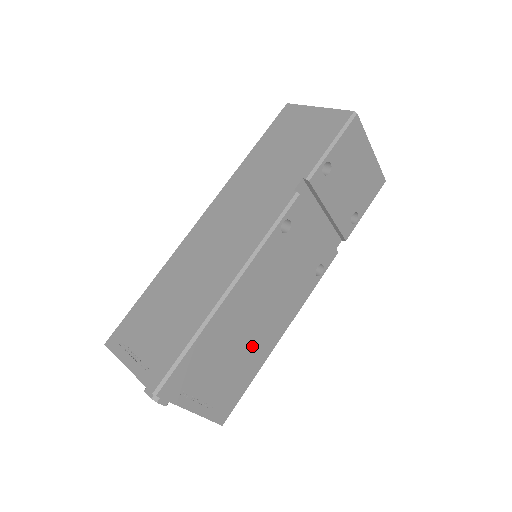
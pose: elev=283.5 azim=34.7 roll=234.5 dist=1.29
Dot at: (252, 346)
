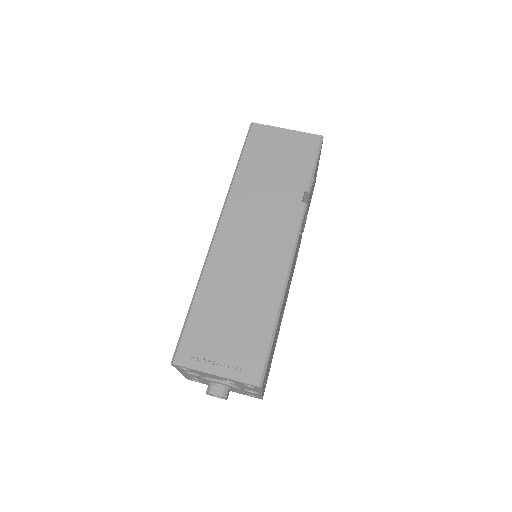
Dot at: occluded
